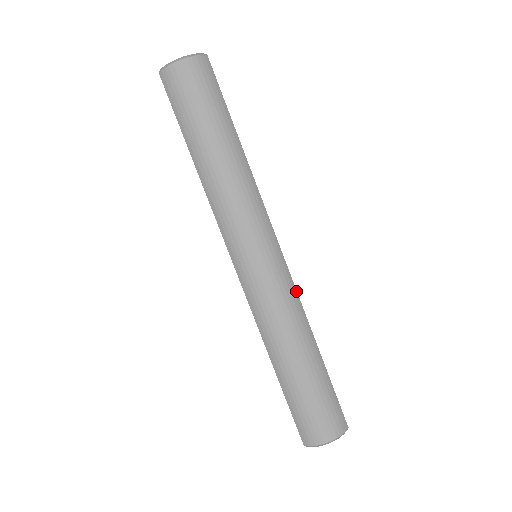
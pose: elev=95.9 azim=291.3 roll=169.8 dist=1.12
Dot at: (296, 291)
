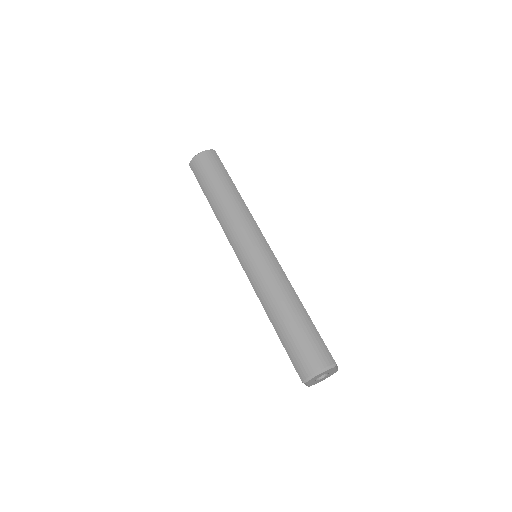
Dot at: (281, 267)
